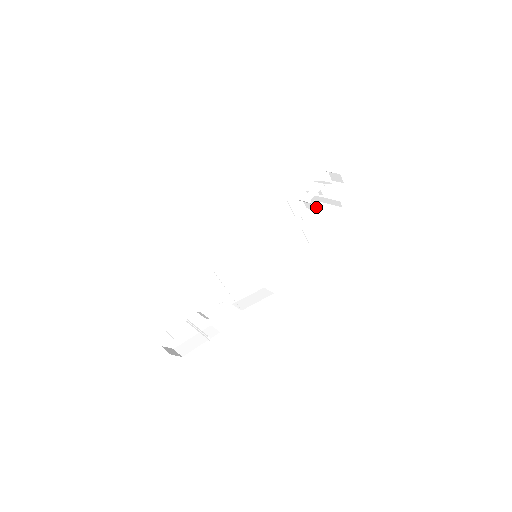
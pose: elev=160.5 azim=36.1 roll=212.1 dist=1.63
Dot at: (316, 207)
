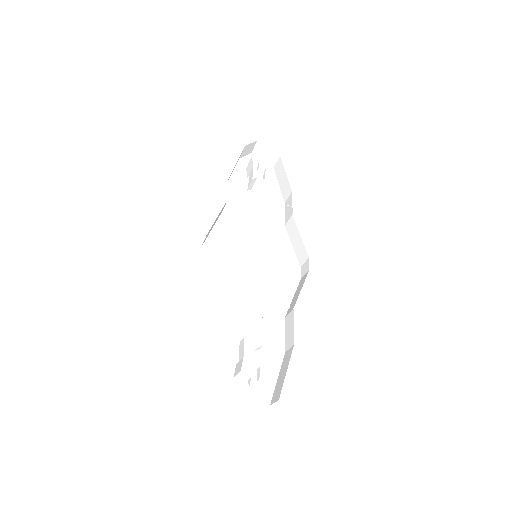
Dot at: (272, 183)
